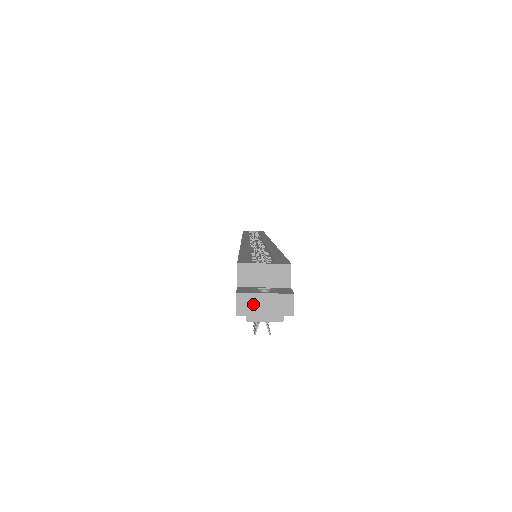
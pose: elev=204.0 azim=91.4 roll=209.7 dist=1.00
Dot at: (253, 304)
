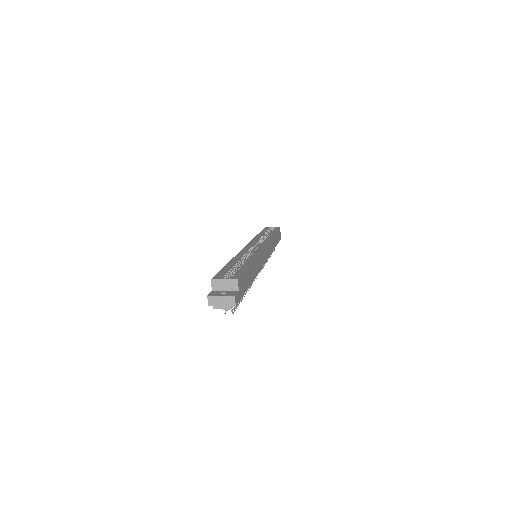
Dot at: (216, 301)
